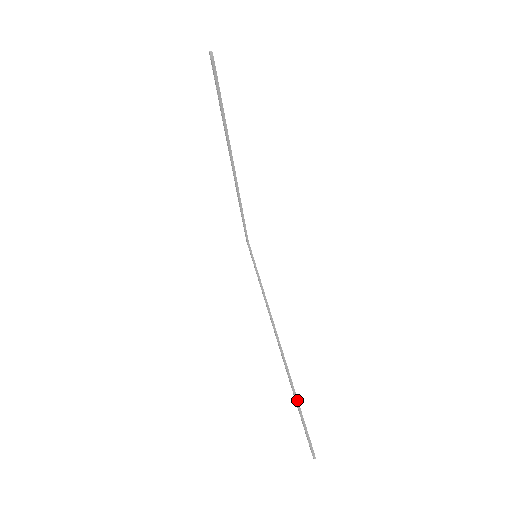
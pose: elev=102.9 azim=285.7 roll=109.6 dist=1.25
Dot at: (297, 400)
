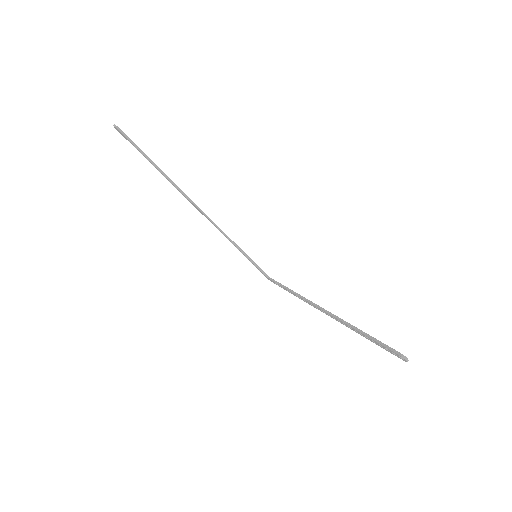
Dot at: (361, 331)
